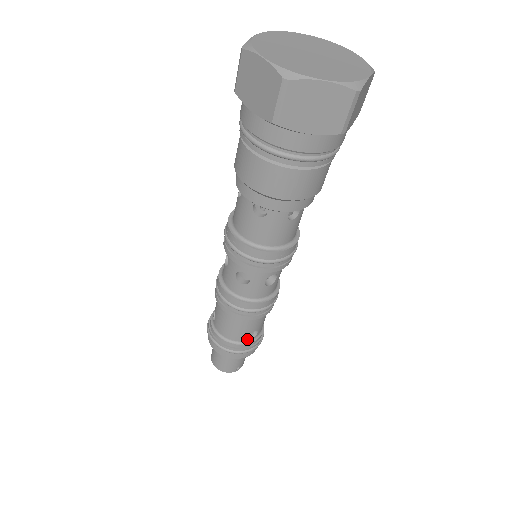
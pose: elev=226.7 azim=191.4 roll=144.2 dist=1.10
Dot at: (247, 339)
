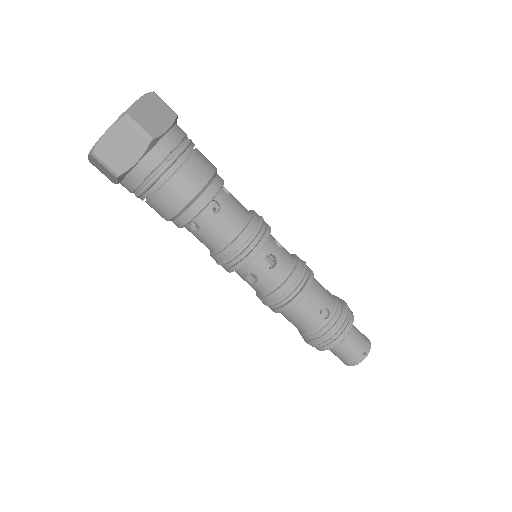
Dot at: (323, 321)
